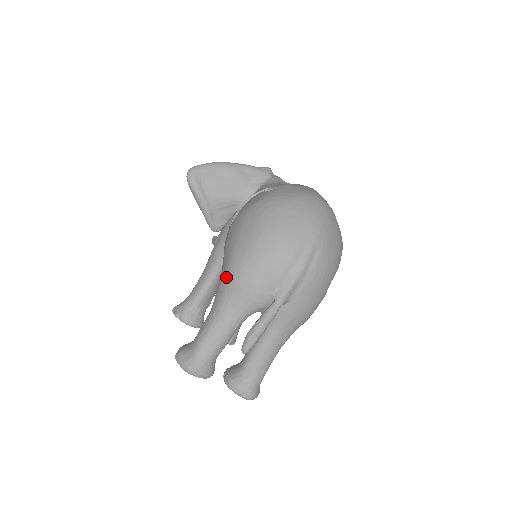
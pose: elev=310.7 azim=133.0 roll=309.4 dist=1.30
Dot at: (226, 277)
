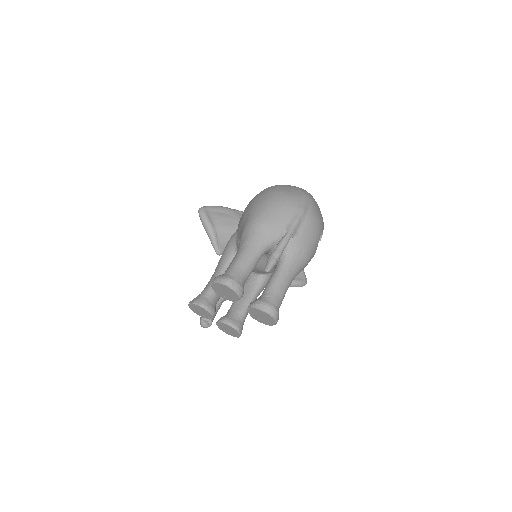
Dot at: (249, 224)
